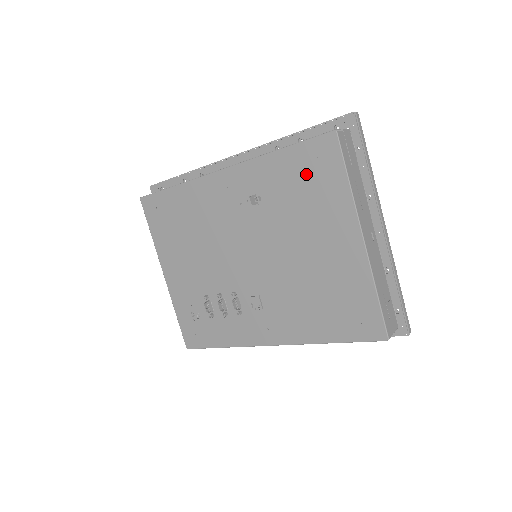
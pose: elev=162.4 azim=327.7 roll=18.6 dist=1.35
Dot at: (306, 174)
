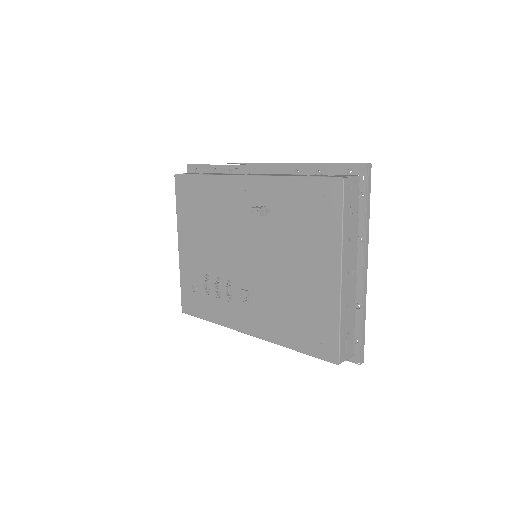
Dot at: (310, 205)
